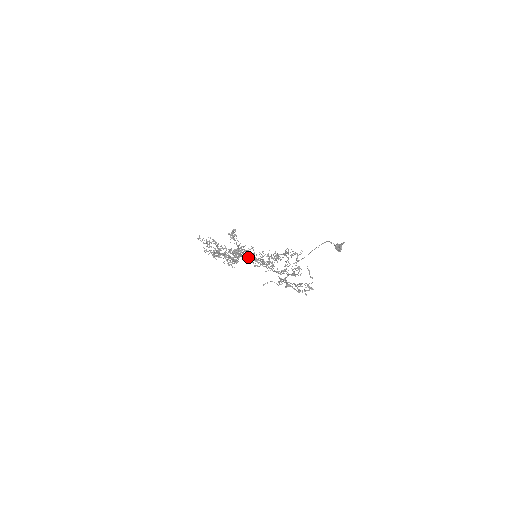
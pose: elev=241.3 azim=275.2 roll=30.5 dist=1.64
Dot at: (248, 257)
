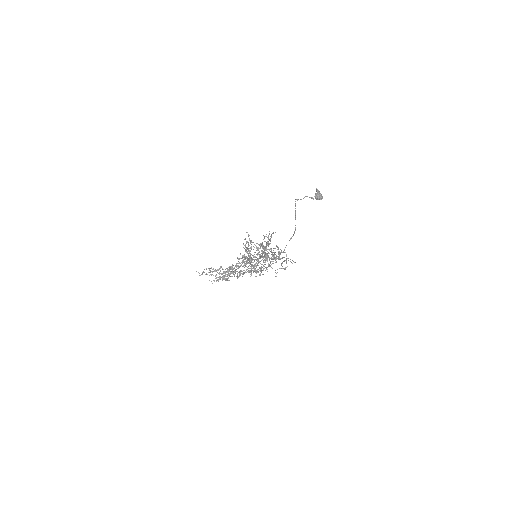
Dot at: (249, 262)
